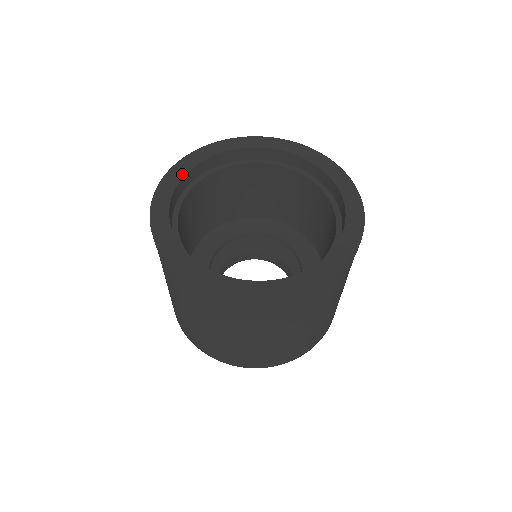
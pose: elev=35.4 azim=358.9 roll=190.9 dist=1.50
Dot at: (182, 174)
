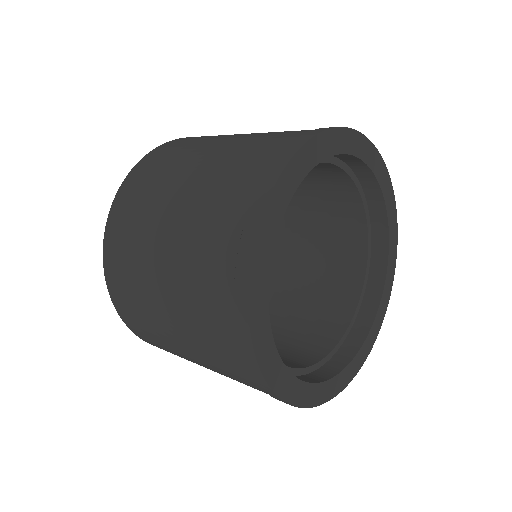
Dot at: (266, 276)
